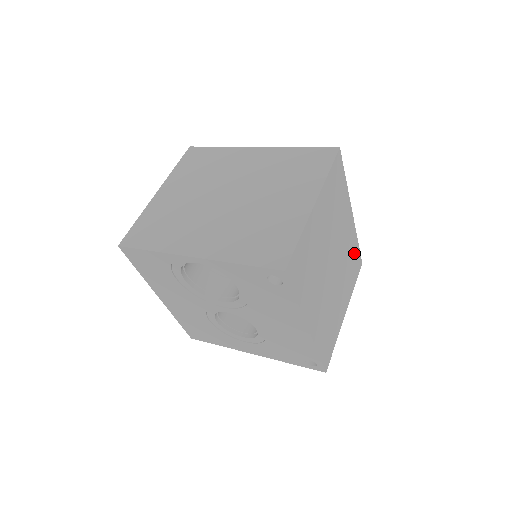
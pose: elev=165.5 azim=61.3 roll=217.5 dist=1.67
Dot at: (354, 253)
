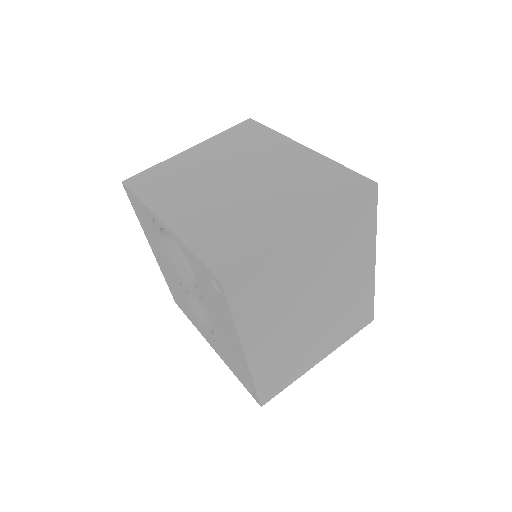
Dot at: (362, 305)
